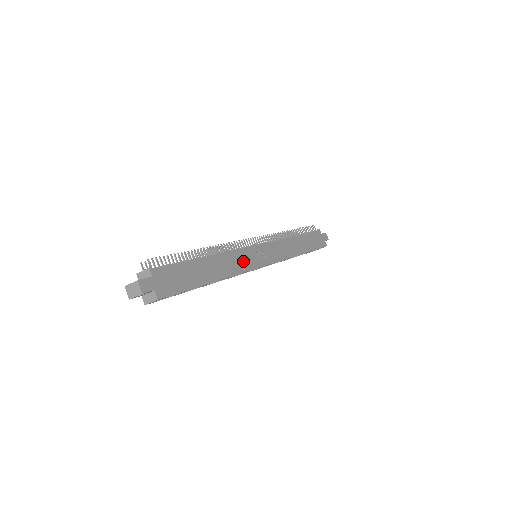
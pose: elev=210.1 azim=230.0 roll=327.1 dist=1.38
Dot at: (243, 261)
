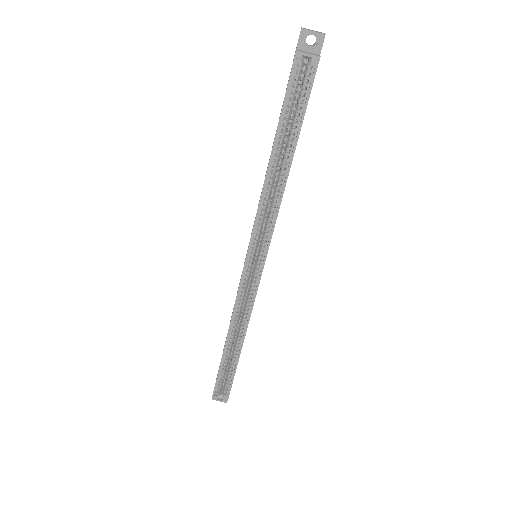
Dot at: occluded
